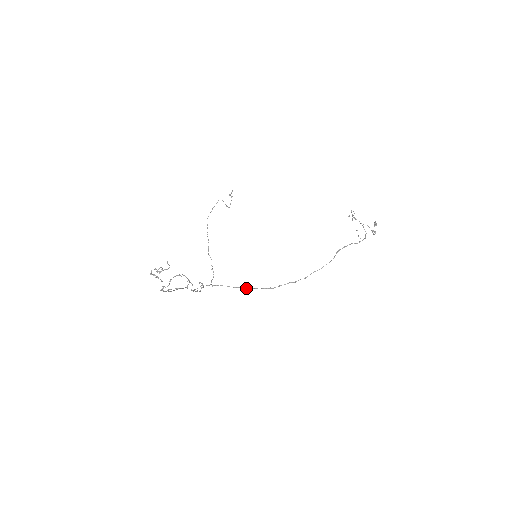
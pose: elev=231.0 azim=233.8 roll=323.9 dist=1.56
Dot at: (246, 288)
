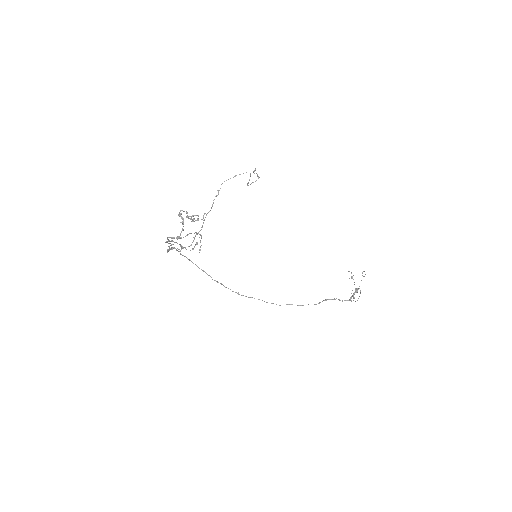
Dot at: occluded
